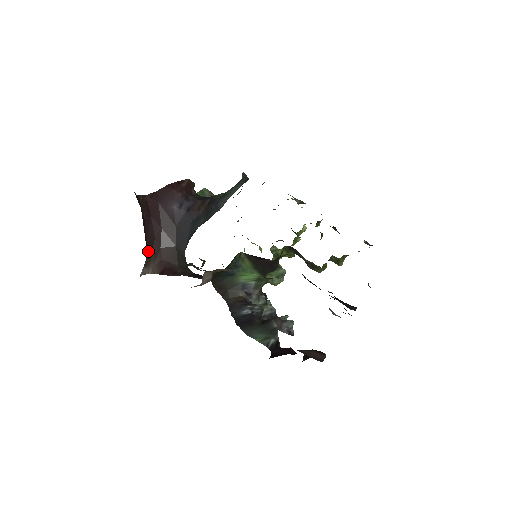
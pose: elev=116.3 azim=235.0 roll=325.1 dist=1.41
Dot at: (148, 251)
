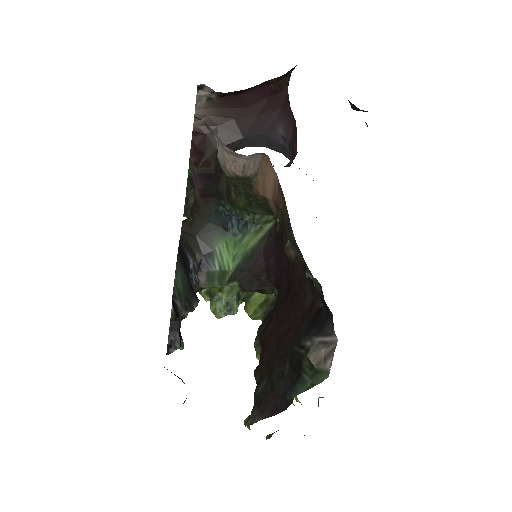
Dot at: (229, 100)
